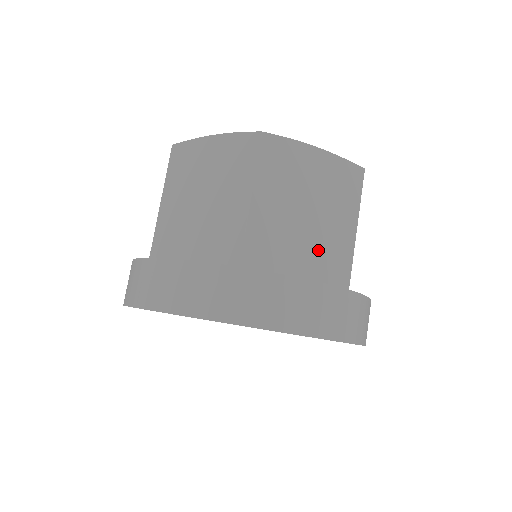
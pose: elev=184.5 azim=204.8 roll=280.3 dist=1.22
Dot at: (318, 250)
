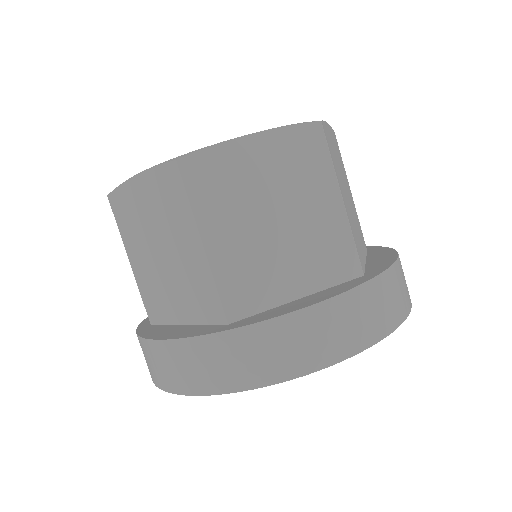
Dot at: (307, 251)
